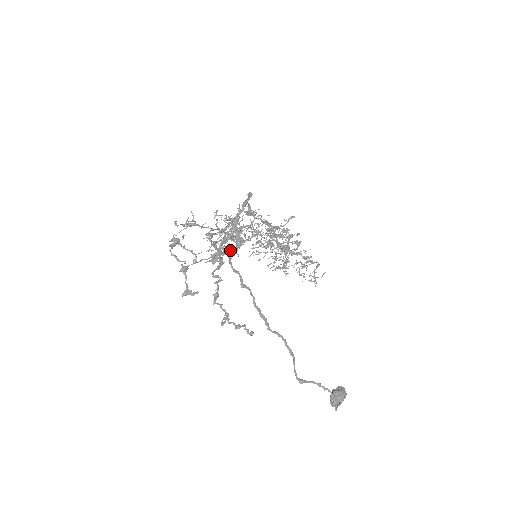
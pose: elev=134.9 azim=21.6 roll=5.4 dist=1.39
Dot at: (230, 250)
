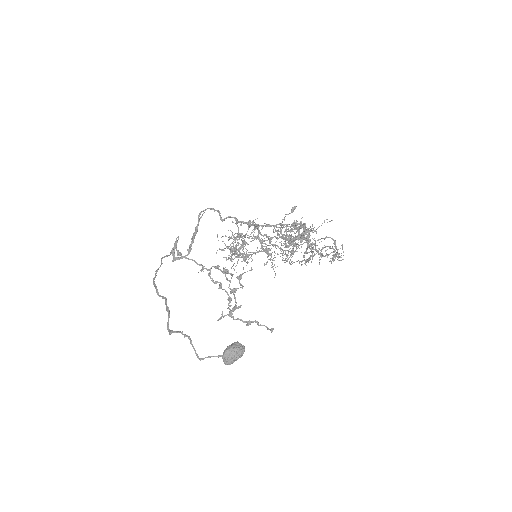
Dot at: (266, 263)
